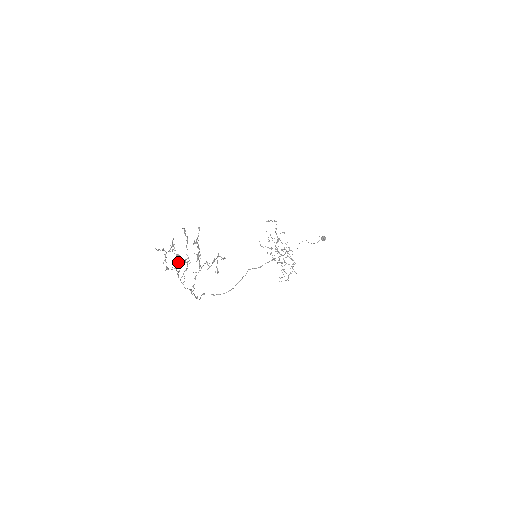
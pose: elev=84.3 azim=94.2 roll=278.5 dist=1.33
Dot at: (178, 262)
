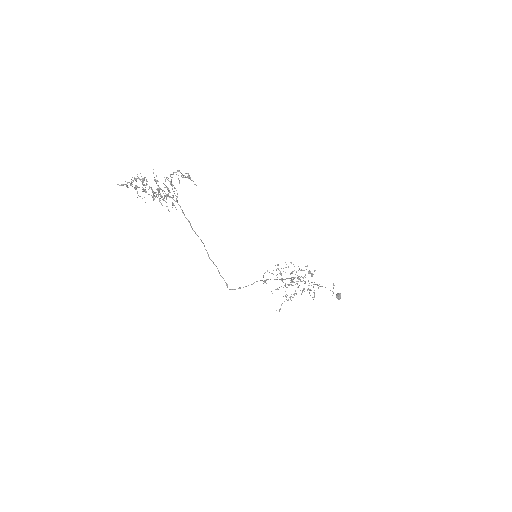
Dot at: (144, 178)
